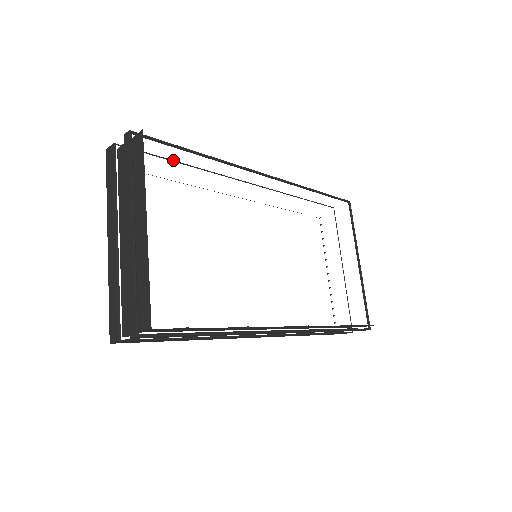
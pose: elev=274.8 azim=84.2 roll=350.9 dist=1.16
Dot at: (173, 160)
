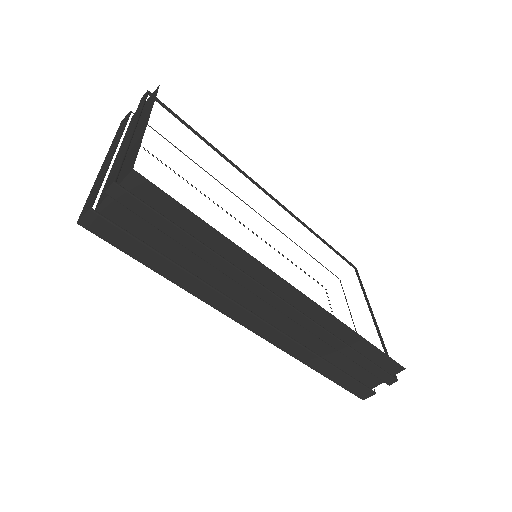
Dot at: (181, 151)
